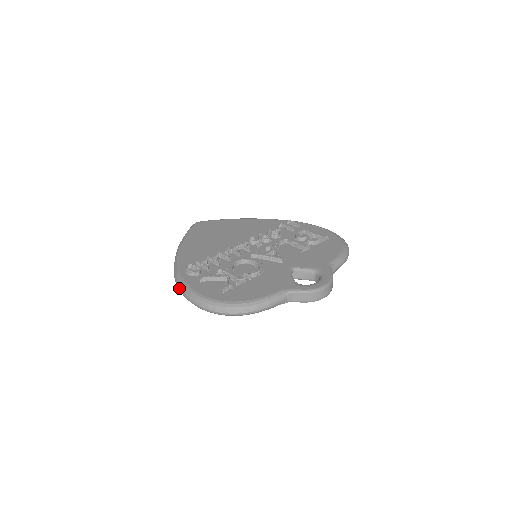
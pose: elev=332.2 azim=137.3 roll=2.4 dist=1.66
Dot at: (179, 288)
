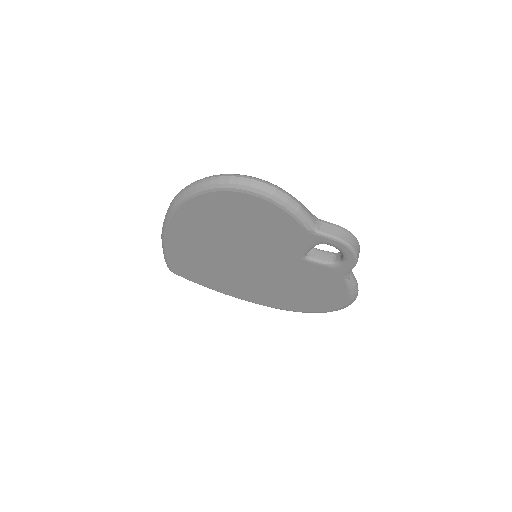
Dot at: (185, 187)
